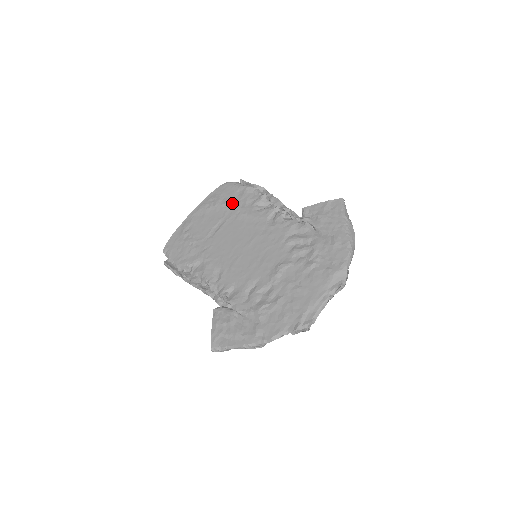
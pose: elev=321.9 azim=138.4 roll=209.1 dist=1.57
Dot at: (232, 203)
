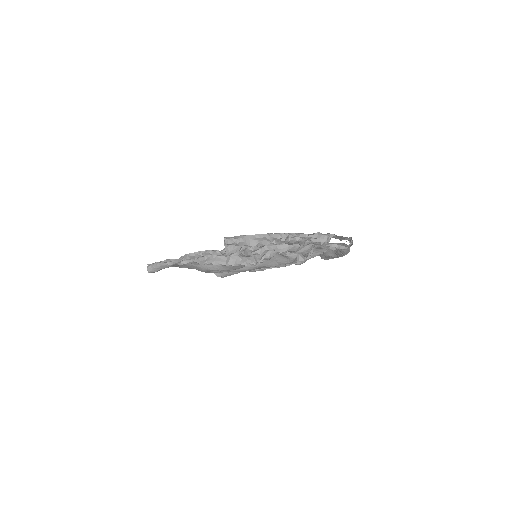
Dot at: occluded
